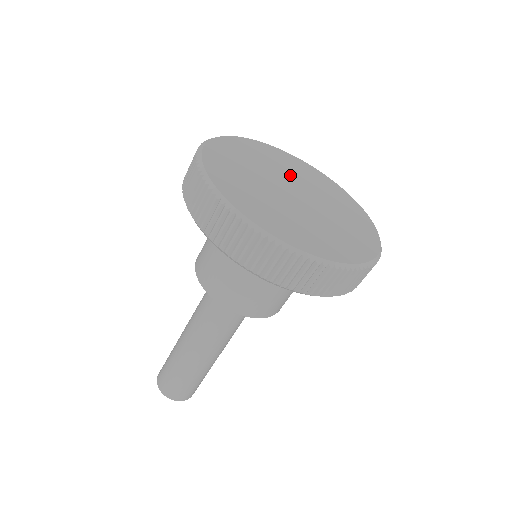
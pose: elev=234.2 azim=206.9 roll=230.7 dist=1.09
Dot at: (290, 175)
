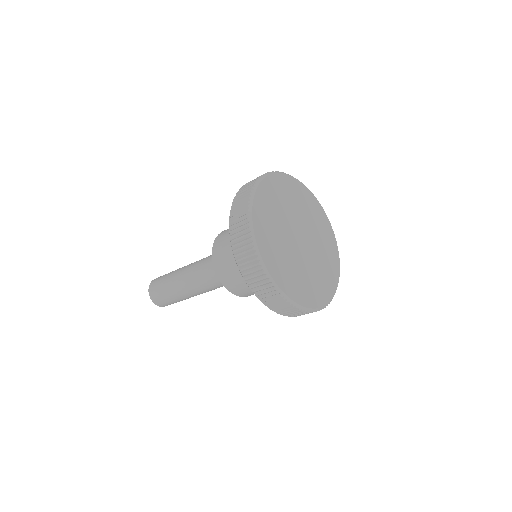
Dot at: (290, 214)
